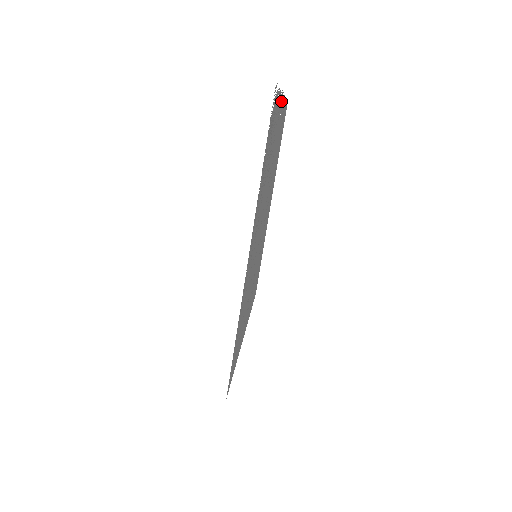
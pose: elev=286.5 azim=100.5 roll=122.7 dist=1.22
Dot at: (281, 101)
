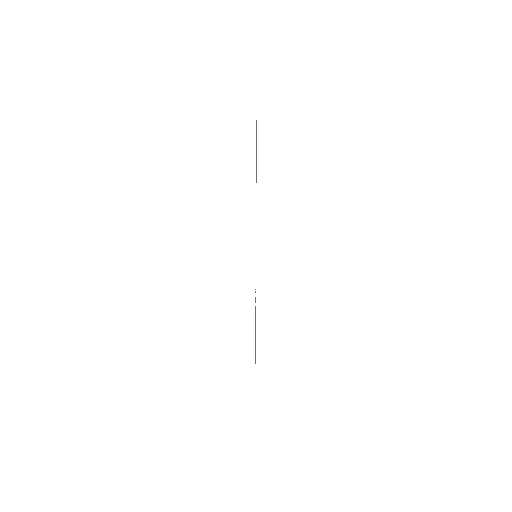
Dot at: occluded
